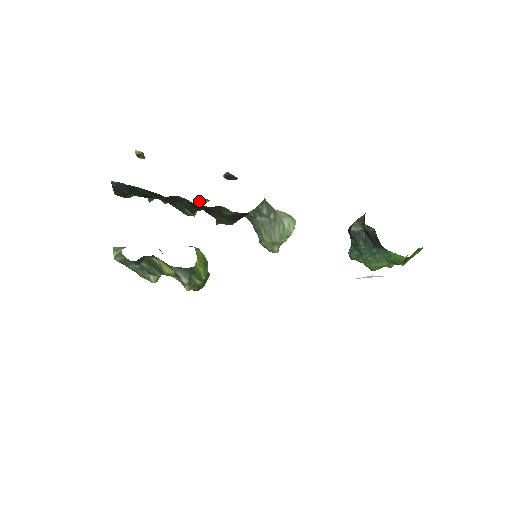
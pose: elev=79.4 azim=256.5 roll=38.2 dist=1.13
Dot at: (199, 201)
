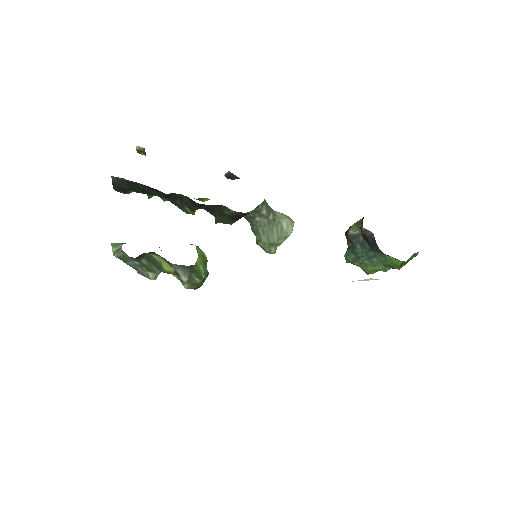
Dot at: occluded
